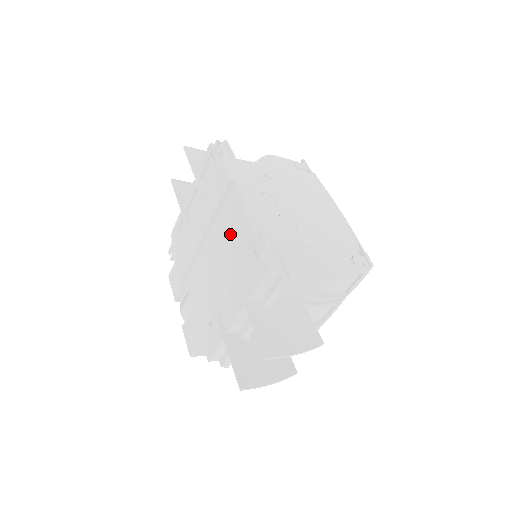
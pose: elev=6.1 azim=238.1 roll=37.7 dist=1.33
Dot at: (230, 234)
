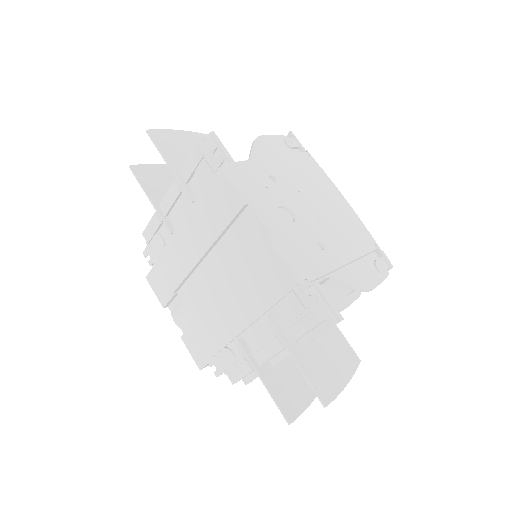
Dot at: (253, 267)
